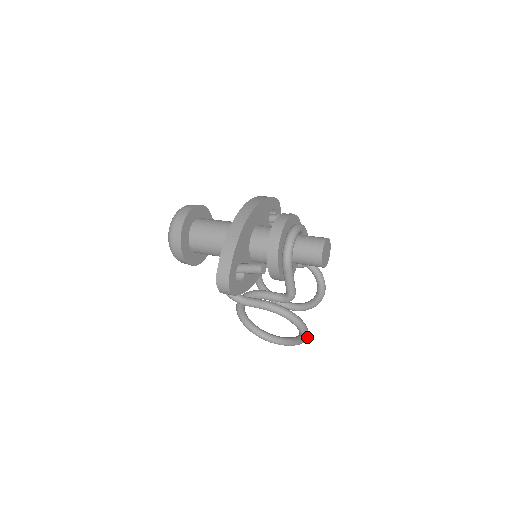
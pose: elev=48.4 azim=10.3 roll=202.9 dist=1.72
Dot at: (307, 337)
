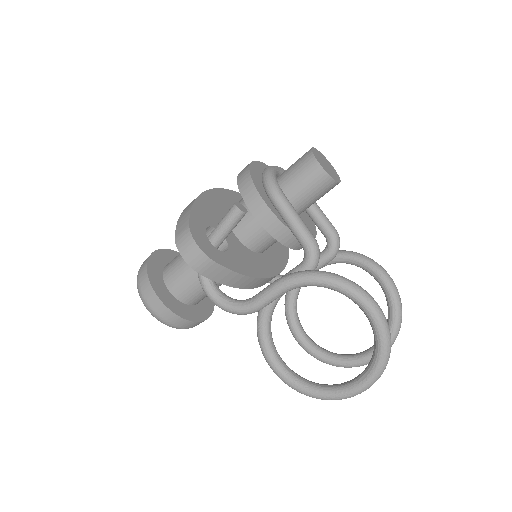
Dot at: (385, 320)
